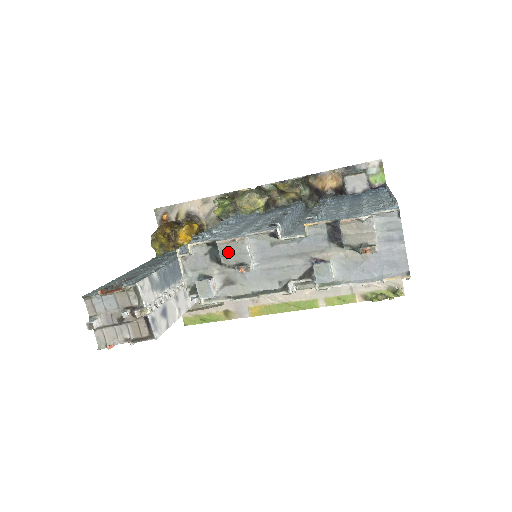
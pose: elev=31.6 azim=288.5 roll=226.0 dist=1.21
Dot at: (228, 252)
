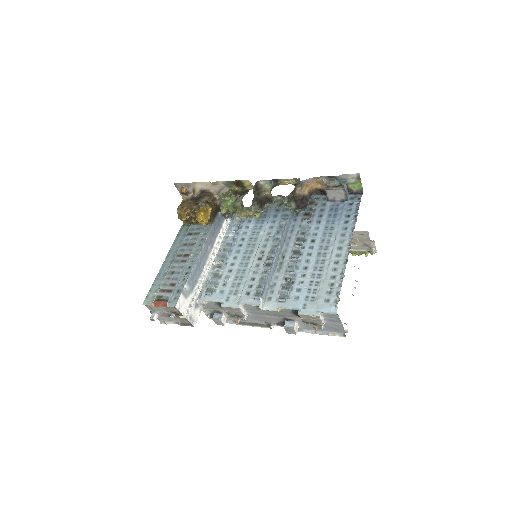
Dot at: (229, 310)
